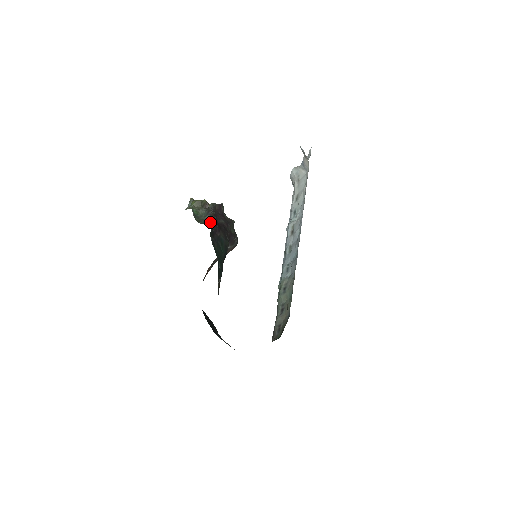
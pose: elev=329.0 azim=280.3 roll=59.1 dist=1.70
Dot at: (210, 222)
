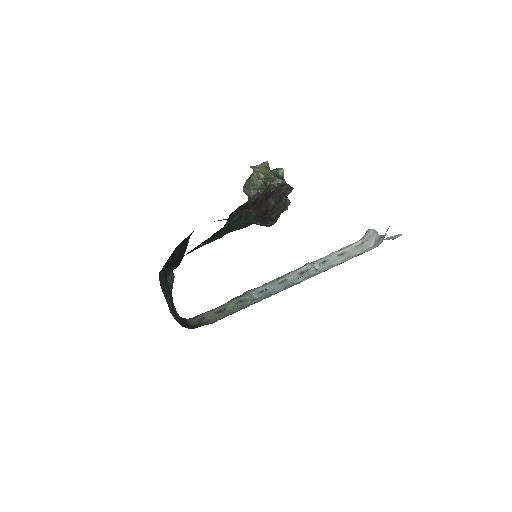
Dot at: (252, 197)
